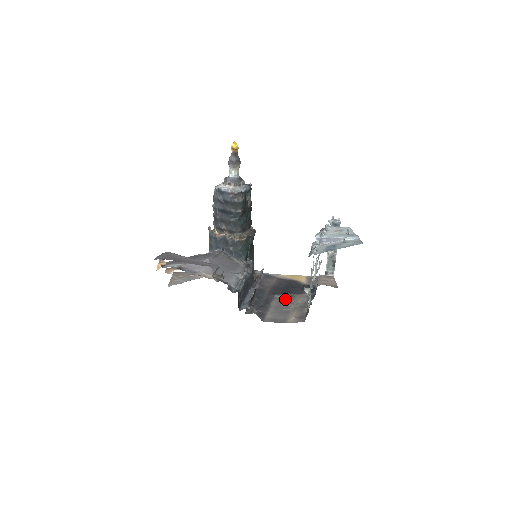
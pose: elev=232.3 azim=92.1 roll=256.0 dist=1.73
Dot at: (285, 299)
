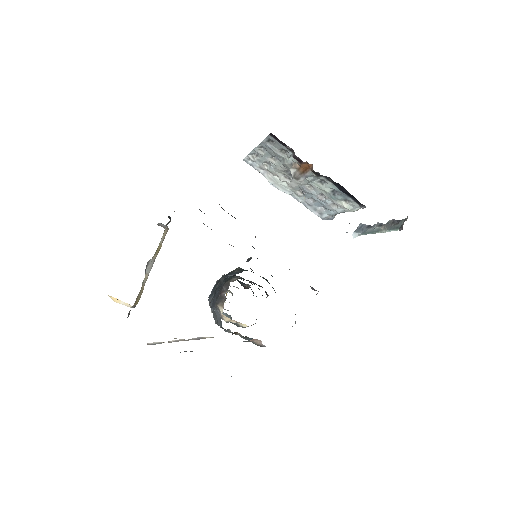
Dot at: occluded
